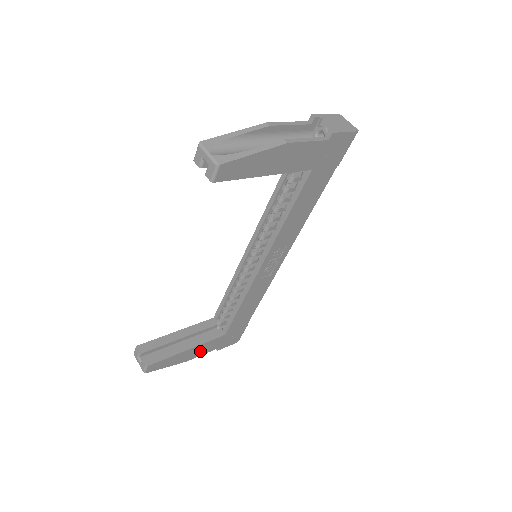
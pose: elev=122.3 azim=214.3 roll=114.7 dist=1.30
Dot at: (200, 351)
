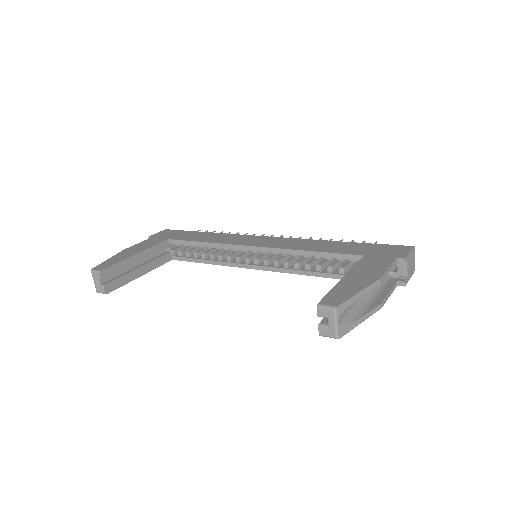
Dot at: occluded
